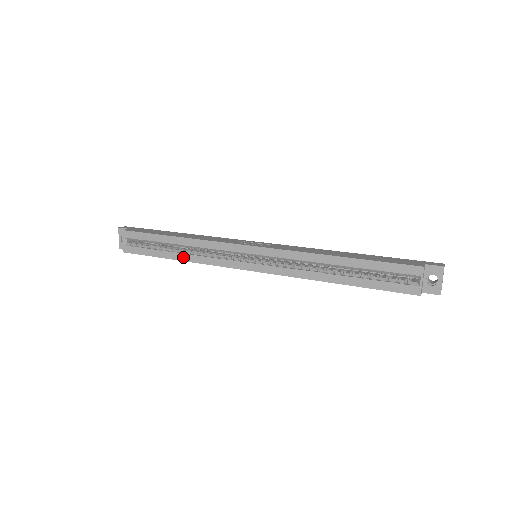
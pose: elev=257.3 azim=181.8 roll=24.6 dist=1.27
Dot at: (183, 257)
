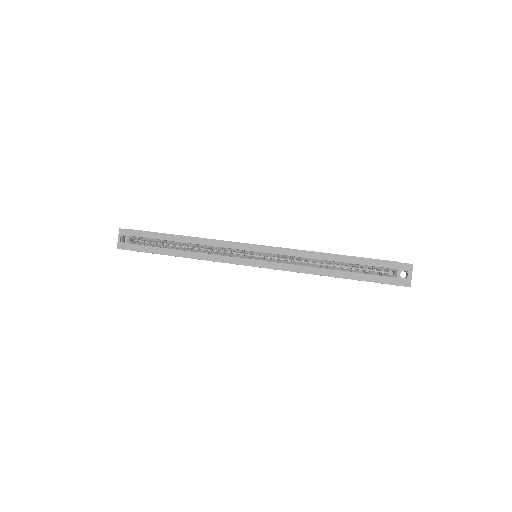
Dot at: (187, 254)
